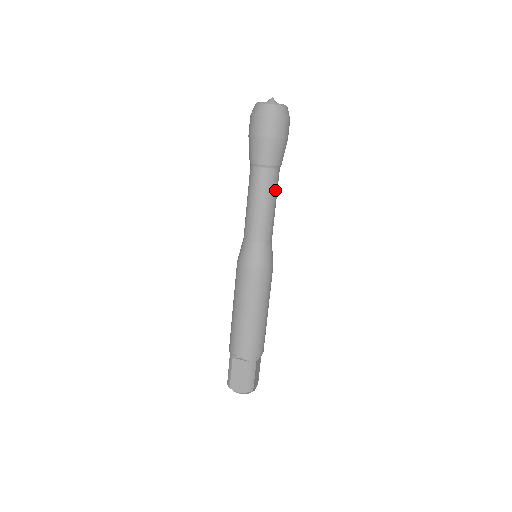
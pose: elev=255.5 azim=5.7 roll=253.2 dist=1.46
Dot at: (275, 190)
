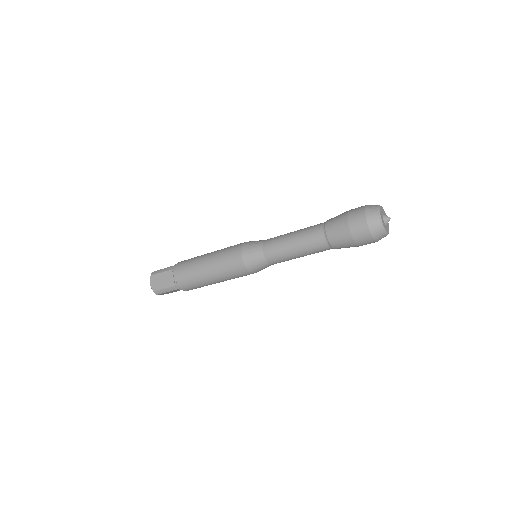
Dot at: occluded
